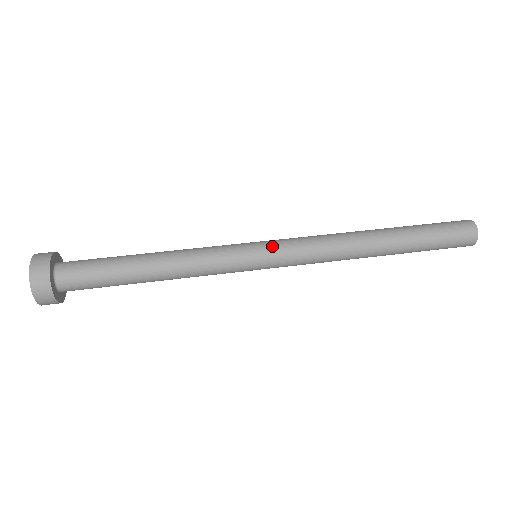
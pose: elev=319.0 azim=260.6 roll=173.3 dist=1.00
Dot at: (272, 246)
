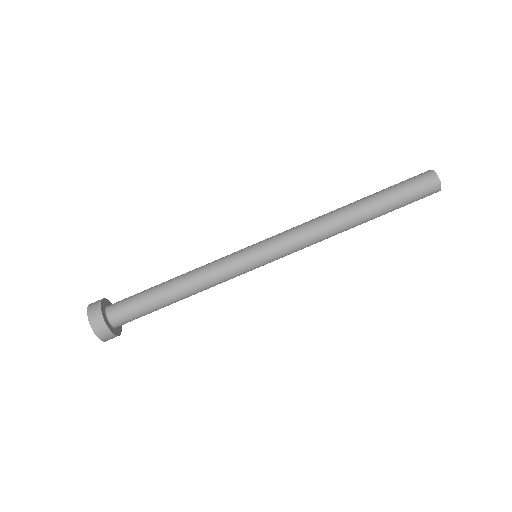
Dot at: (271, 260)
